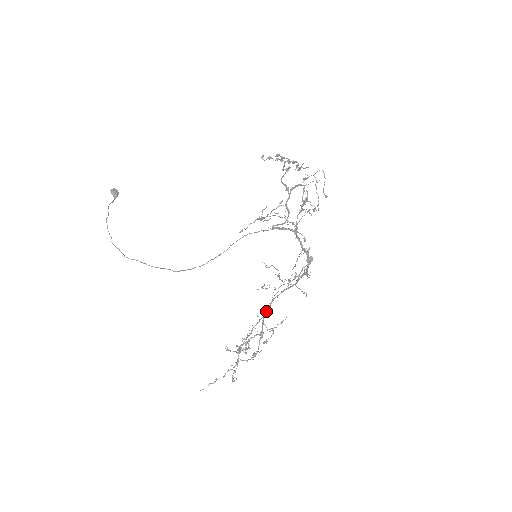
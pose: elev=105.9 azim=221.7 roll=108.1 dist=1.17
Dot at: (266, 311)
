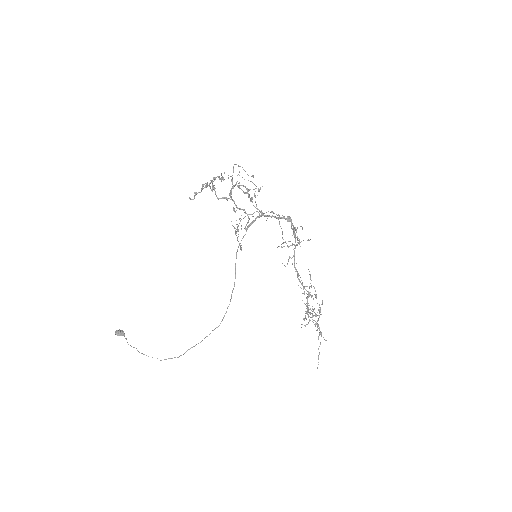
Dot at: (298, 278)
